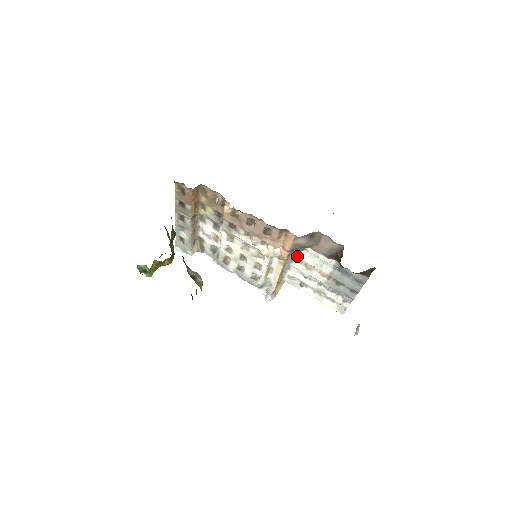
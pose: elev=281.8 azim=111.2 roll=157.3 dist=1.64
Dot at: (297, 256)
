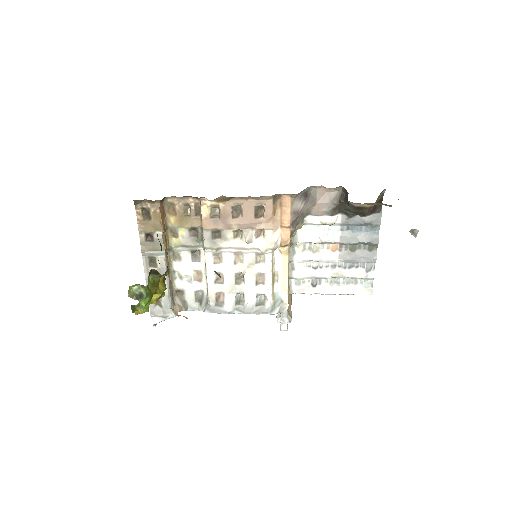
Dot at: (298, 239)
